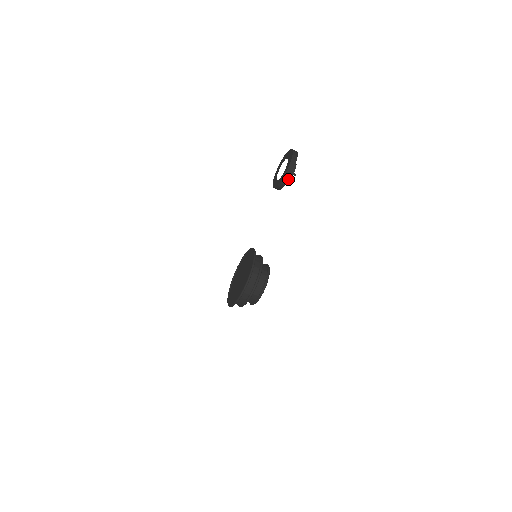
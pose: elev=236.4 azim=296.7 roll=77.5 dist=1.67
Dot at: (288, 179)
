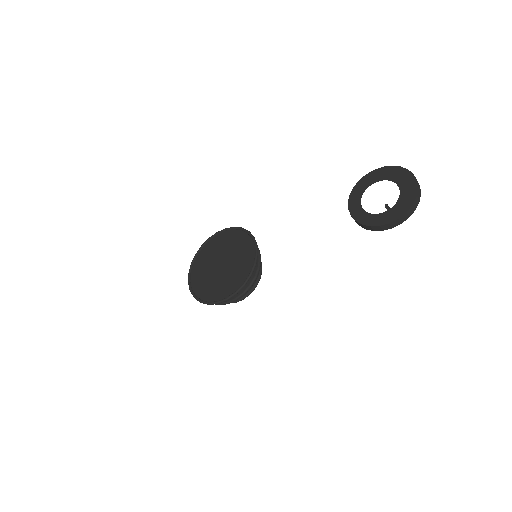
Dot at: occluded
